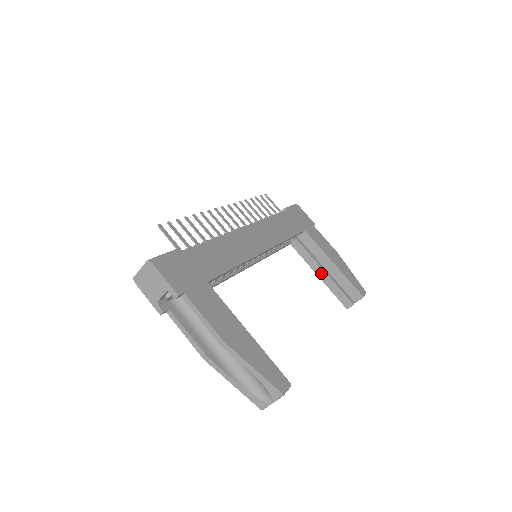
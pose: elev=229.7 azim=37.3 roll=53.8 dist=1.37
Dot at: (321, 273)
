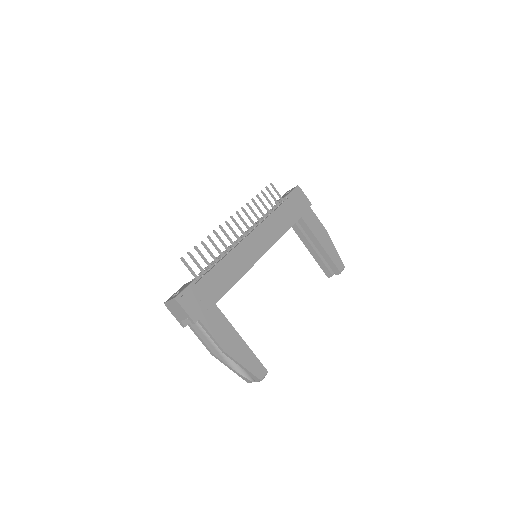
Dot at: (311, 249)
